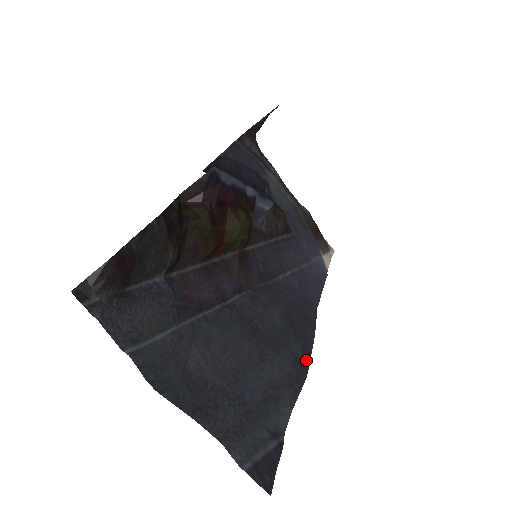
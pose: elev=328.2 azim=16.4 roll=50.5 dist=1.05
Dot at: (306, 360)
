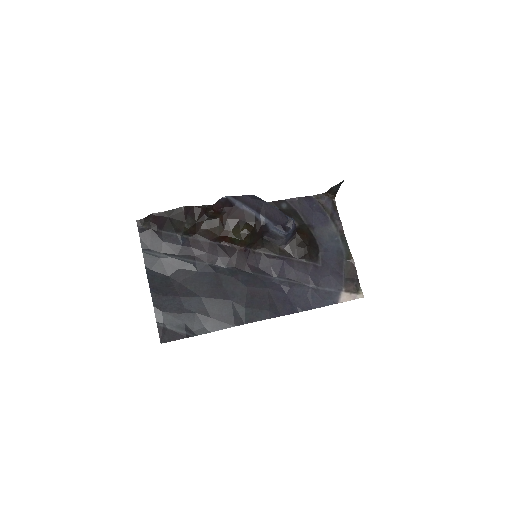
Dot at: (244, 320)
